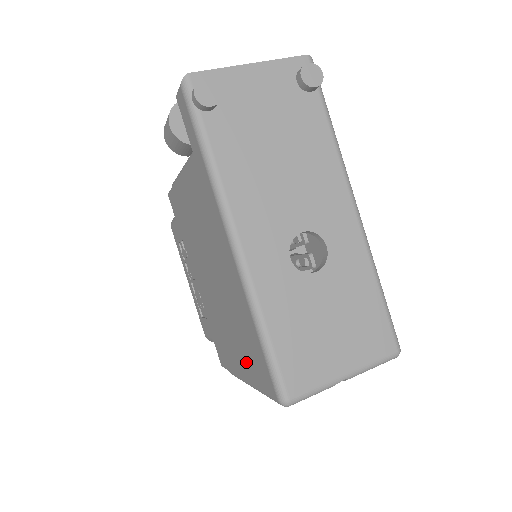
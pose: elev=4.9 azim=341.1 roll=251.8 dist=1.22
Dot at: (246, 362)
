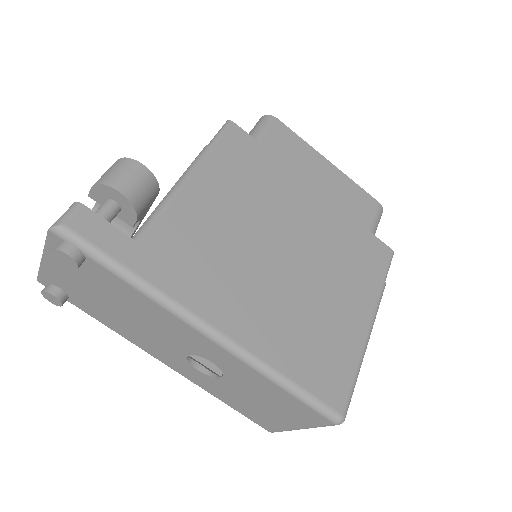
Dot at: occluded
